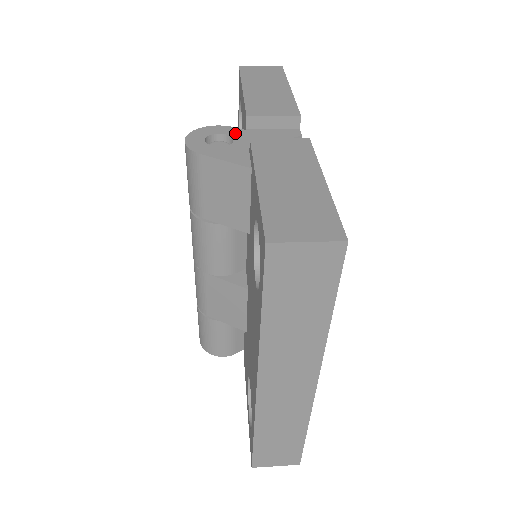
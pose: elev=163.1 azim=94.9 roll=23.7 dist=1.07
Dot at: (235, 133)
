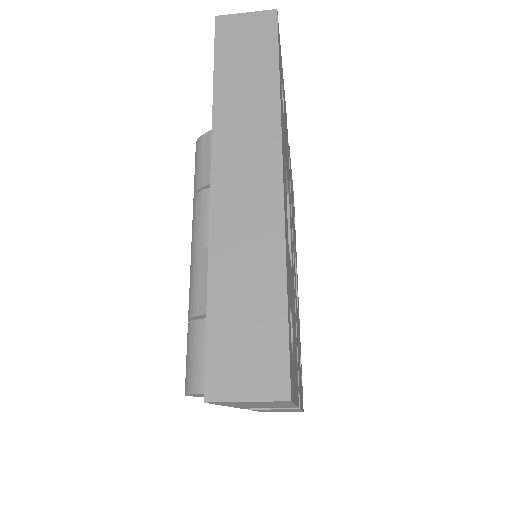
Dot at: occluded
